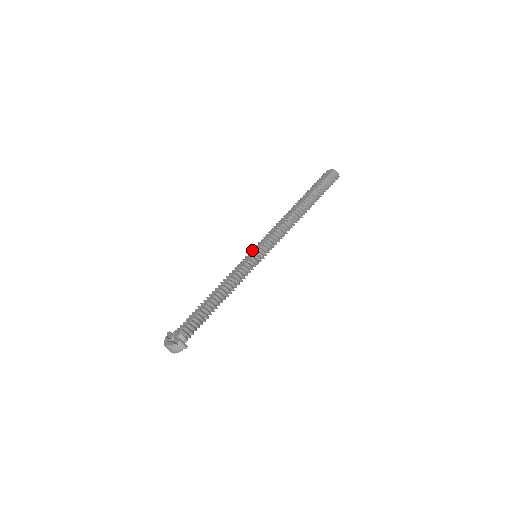
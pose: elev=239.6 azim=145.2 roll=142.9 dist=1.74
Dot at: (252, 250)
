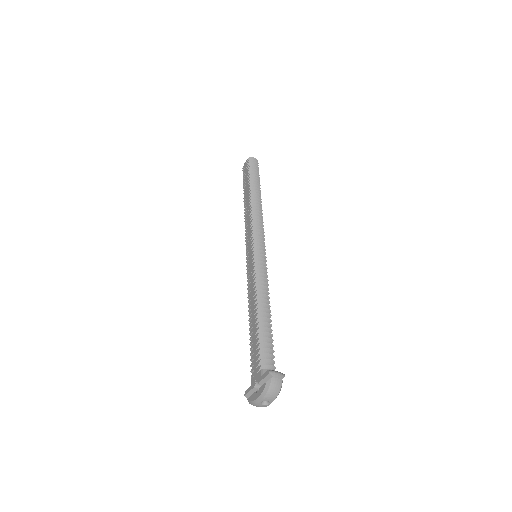
Dot at: (247, 255)
